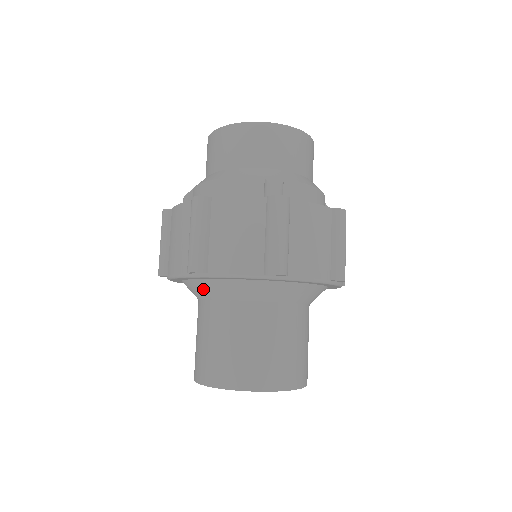
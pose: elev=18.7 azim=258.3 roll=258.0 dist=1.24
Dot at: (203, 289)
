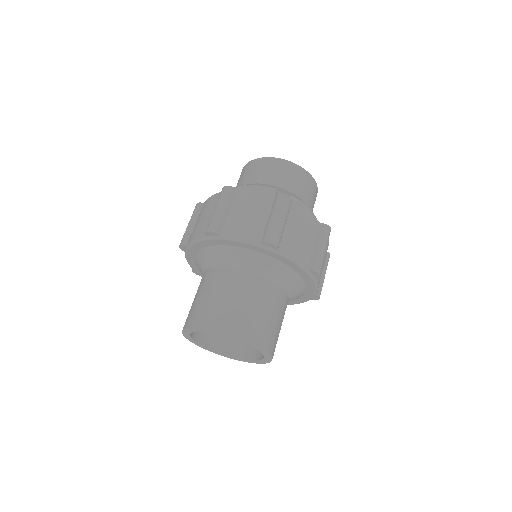
Dot at: (211, 256)
